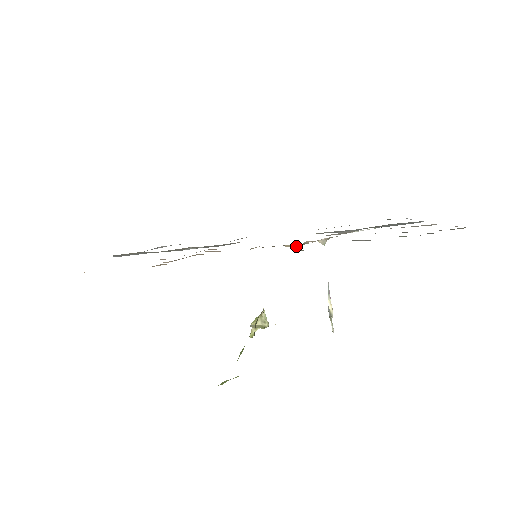
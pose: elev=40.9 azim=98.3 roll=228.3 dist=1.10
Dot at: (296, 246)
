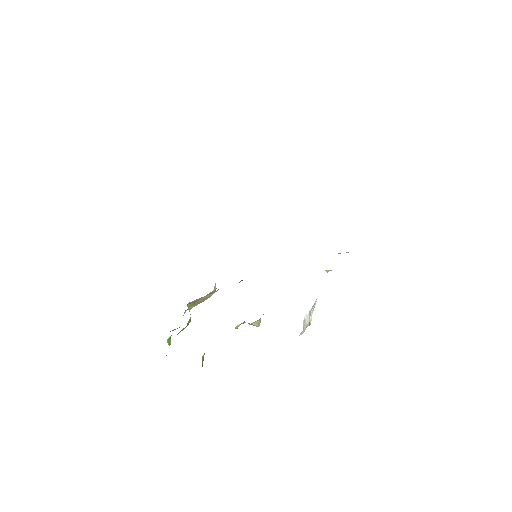
Dot at: occluded
